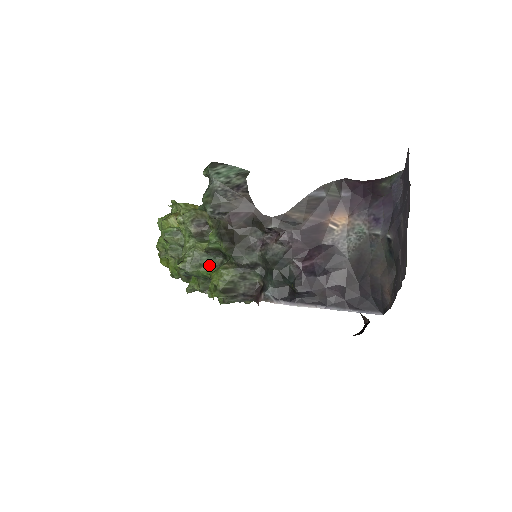
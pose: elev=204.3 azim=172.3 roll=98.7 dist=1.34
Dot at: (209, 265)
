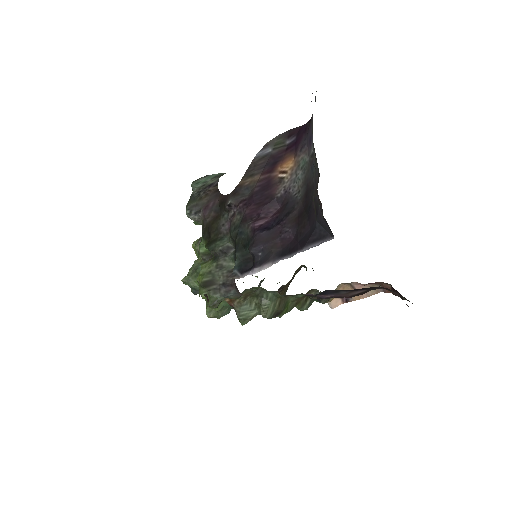
Dot at: occluded
